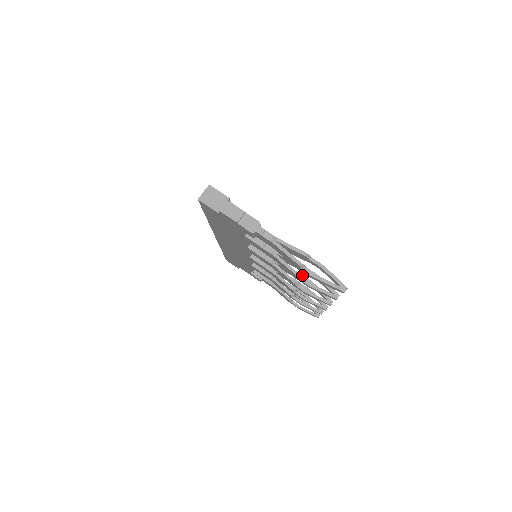
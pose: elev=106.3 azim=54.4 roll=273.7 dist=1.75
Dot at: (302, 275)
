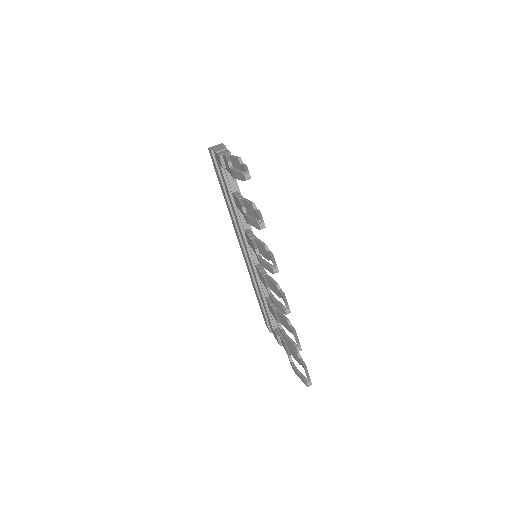
Dot at: (268, 248)
